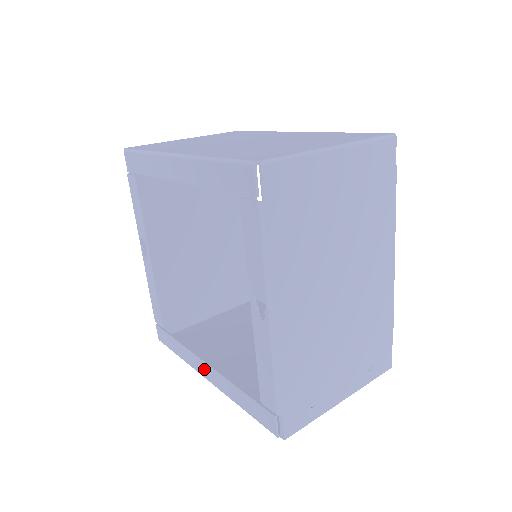
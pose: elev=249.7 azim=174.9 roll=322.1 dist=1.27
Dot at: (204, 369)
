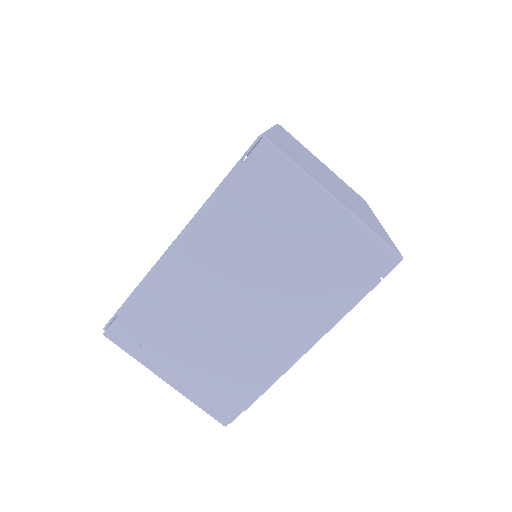
Dot at: occluded
